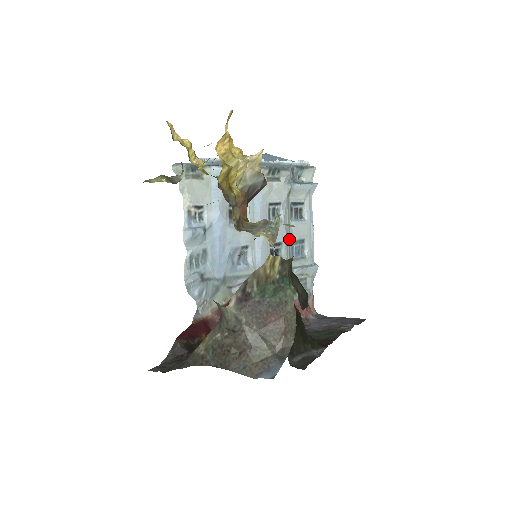
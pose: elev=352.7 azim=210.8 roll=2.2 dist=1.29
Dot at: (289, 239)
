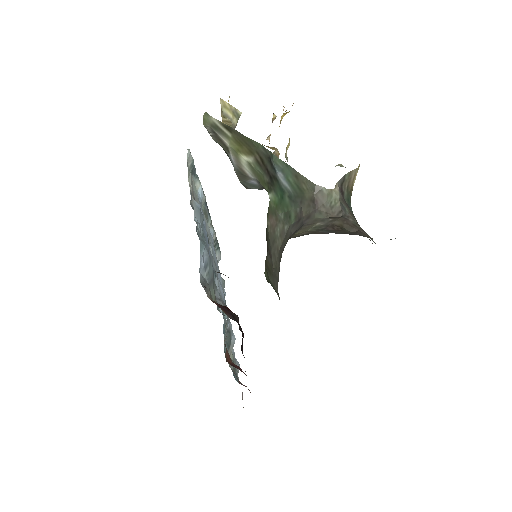
Dot at: occluded
